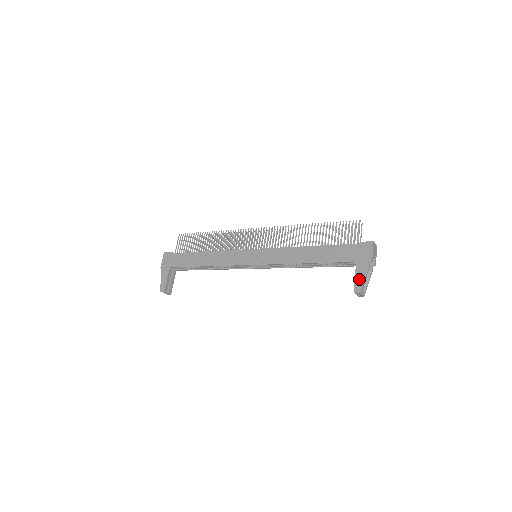
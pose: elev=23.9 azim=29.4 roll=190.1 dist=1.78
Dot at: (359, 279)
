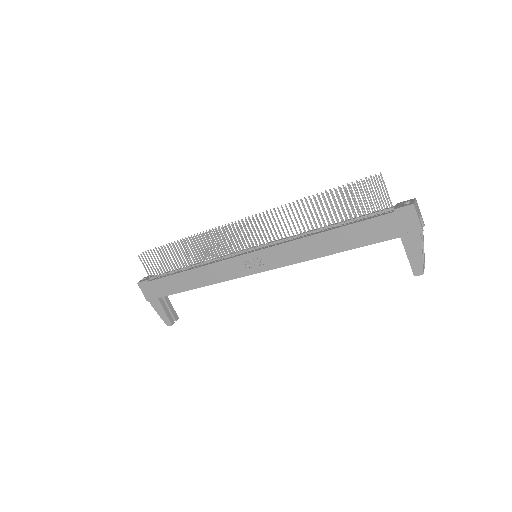
Dot at: (414, 258)
